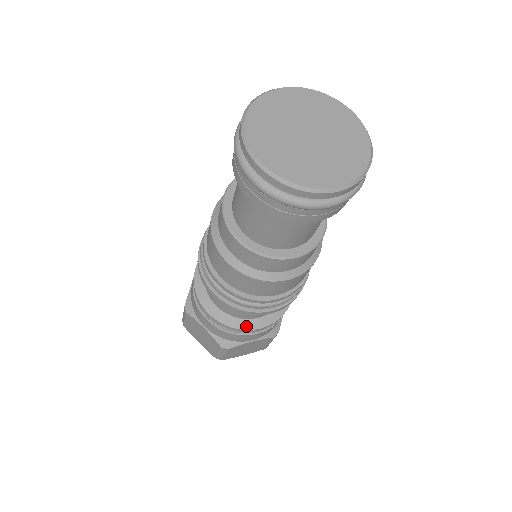
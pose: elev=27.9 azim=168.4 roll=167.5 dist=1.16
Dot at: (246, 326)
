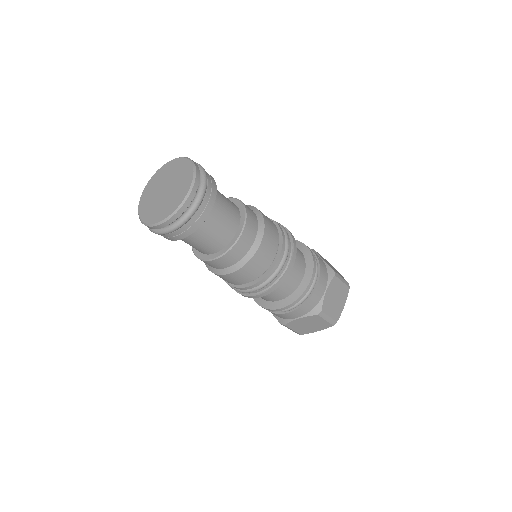
Dot at: (303, 288)
